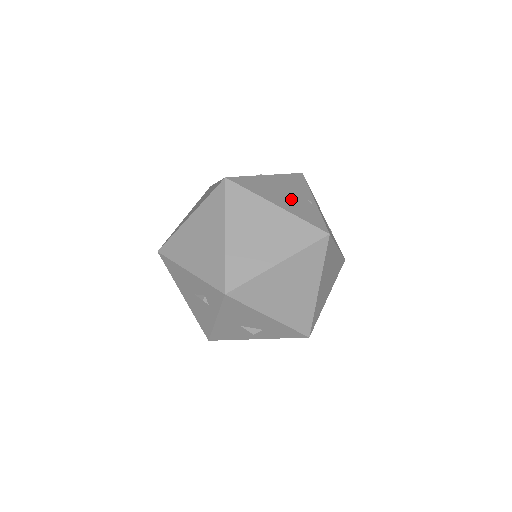
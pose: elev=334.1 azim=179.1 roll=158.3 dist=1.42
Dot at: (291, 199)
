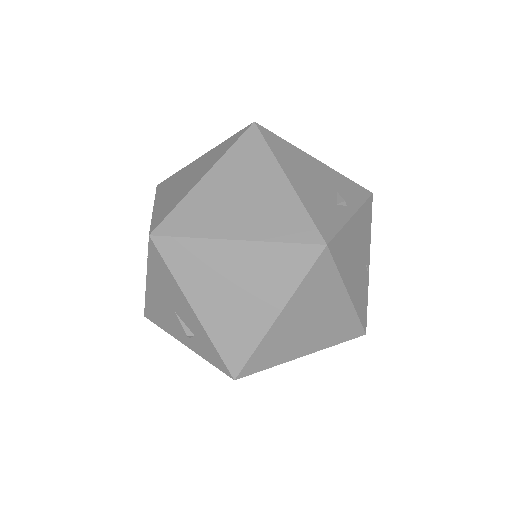
Dot at: (359, 271)
